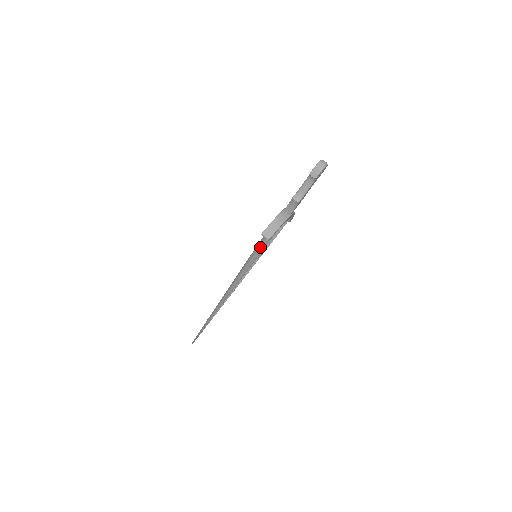
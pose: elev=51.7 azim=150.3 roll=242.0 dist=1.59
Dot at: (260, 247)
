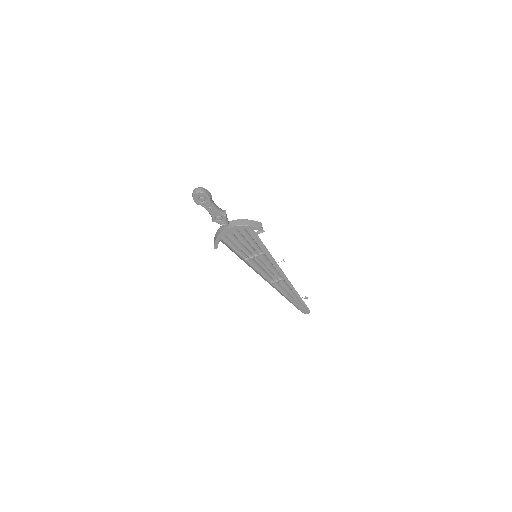
Dot at: (233, 251)
